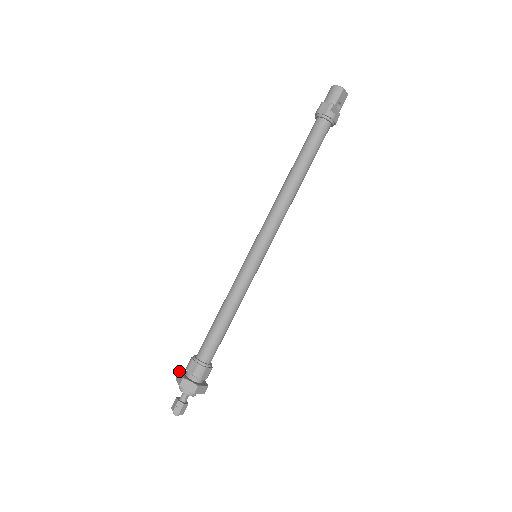
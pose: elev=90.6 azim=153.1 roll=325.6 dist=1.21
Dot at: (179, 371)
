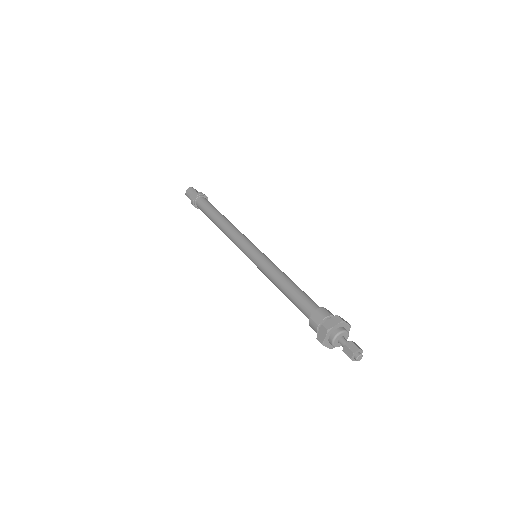
Dot at: (316, 338)
